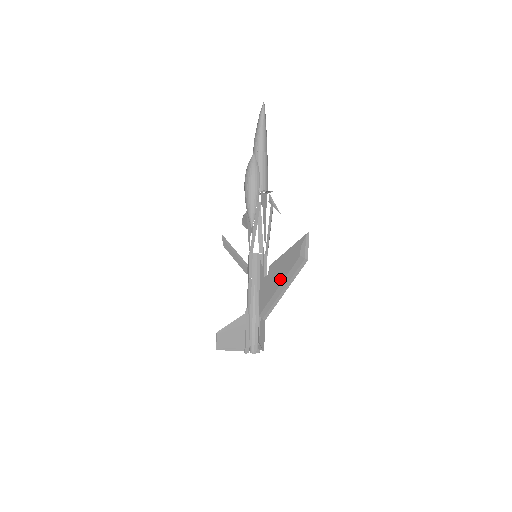
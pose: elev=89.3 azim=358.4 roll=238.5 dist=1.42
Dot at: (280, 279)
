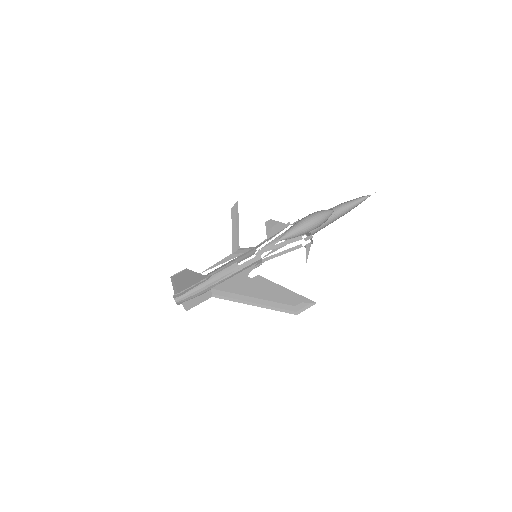
Dot at: (261, 295)
